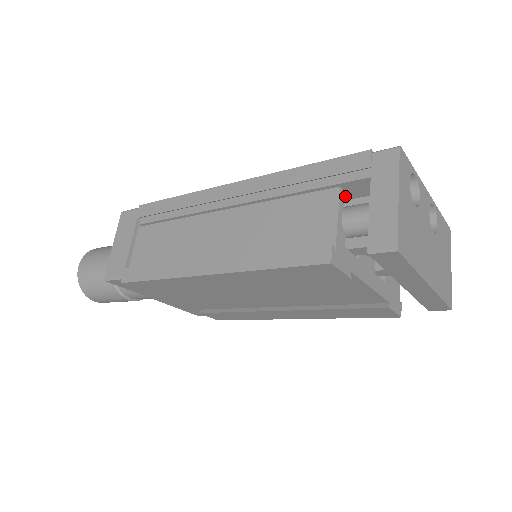
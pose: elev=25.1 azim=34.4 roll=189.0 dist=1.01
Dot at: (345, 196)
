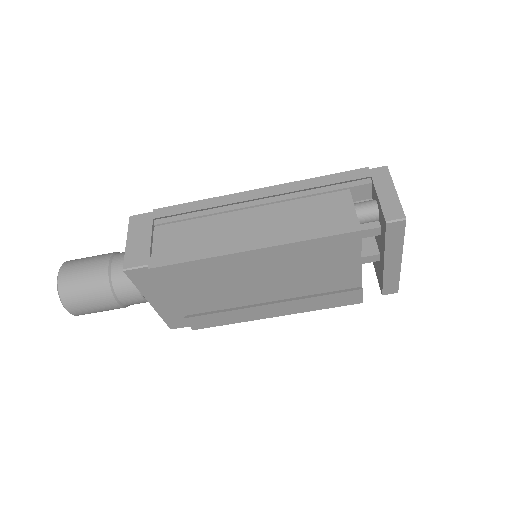
Dot at: occluded
